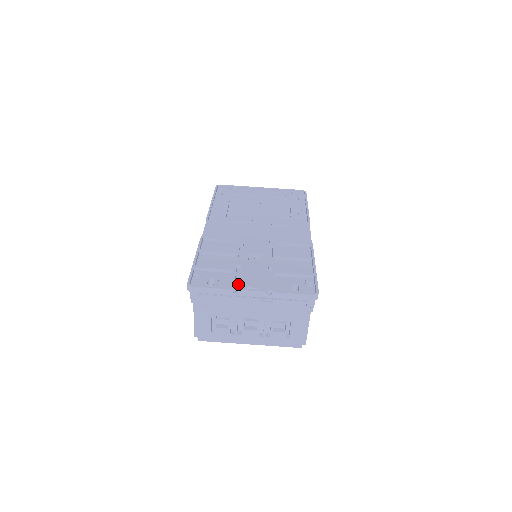
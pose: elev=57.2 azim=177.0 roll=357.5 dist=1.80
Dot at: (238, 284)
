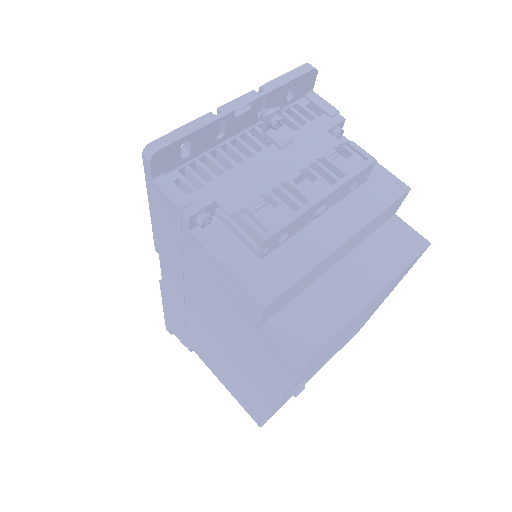
Dot at: (219, 135)
